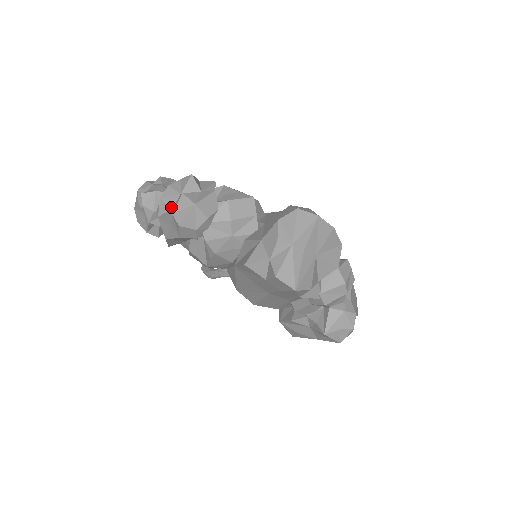
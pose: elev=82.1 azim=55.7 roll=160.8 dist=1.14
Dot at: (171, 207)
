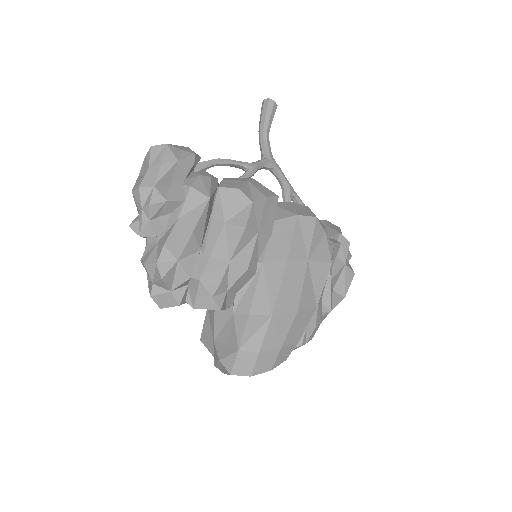
Dot at: occluded
